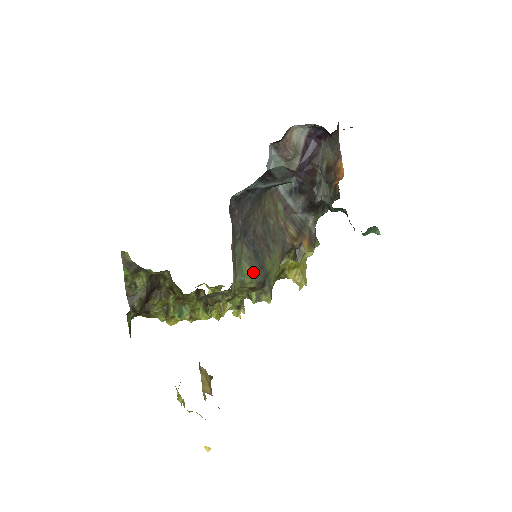
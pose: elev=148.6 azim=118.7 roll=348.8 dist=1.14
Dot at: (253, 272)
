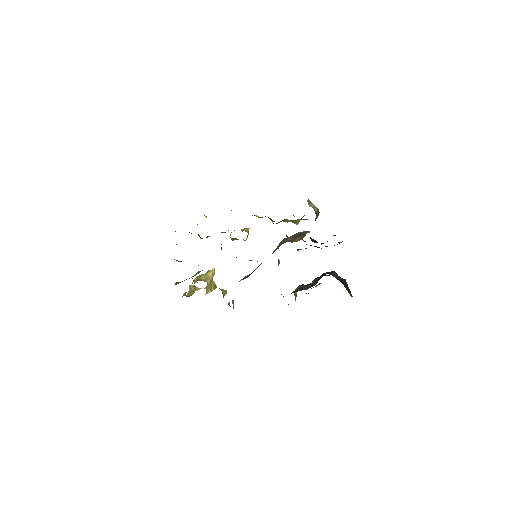
Dot at: occluded
